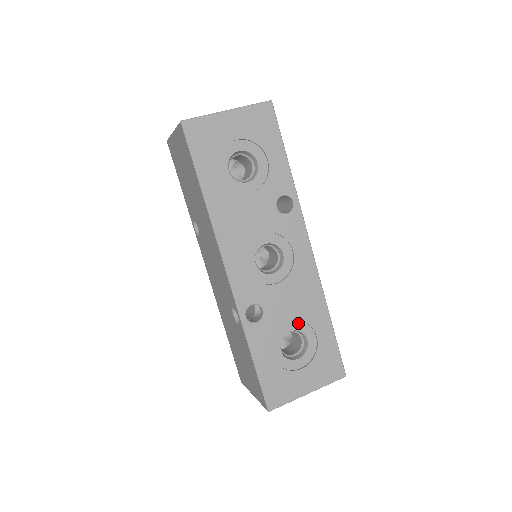
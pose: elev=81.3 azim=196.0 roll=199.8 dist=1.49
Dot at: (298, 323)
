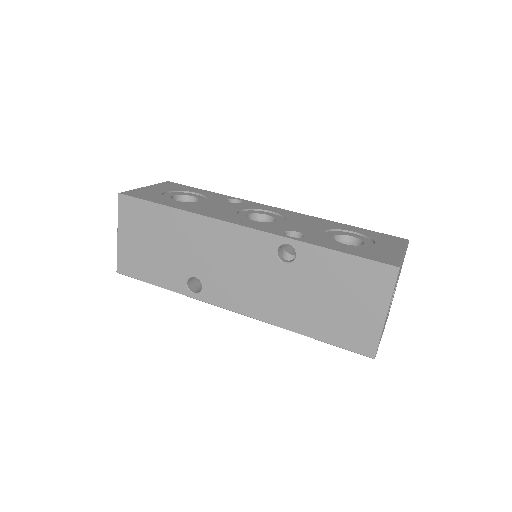
Dot at: (331, 232)
